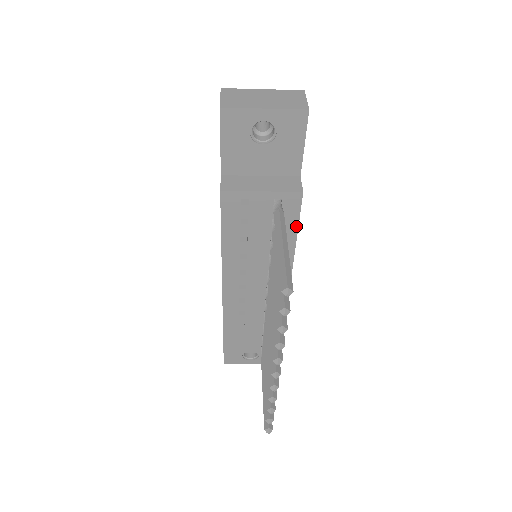
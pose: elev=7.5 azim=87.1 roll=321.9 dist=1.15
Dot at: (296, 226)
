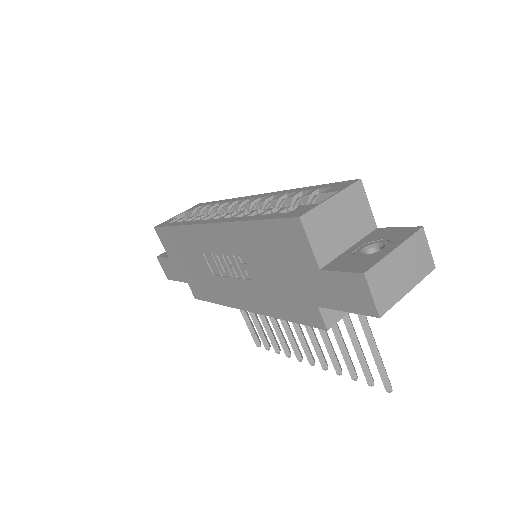
Dot at: occluded
